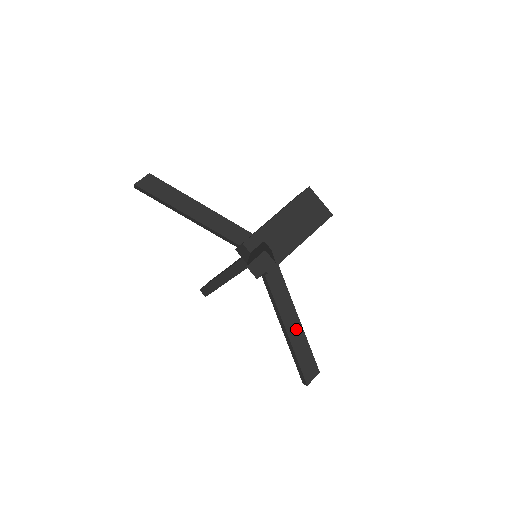
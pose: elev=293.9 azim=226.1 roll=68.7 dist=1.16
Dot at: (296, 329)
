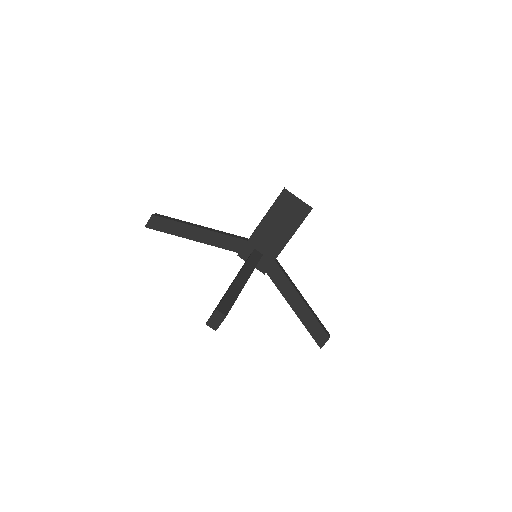
Dot at: (302, 309)
